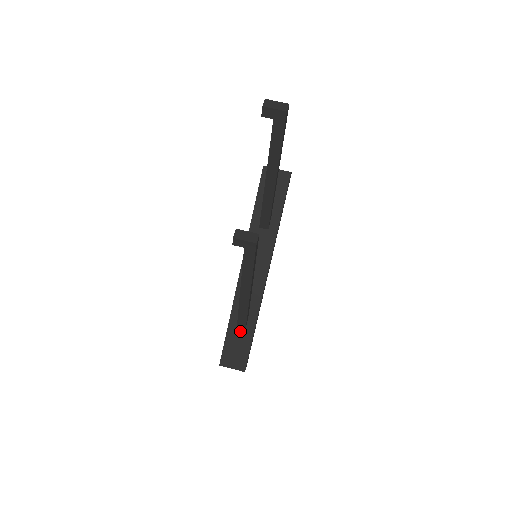
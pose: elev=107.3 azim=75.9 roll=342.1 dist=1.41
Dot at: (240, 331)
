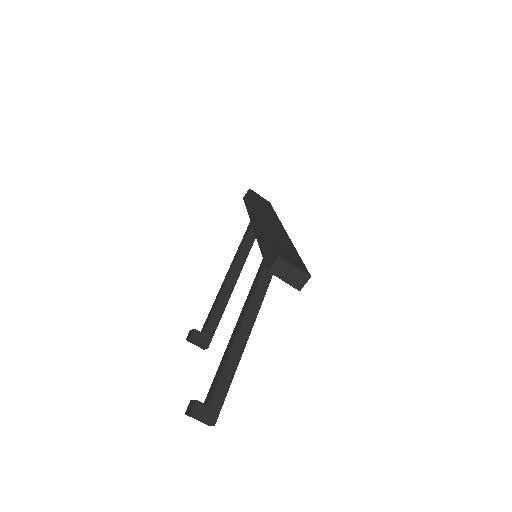
Dot at: occluded
